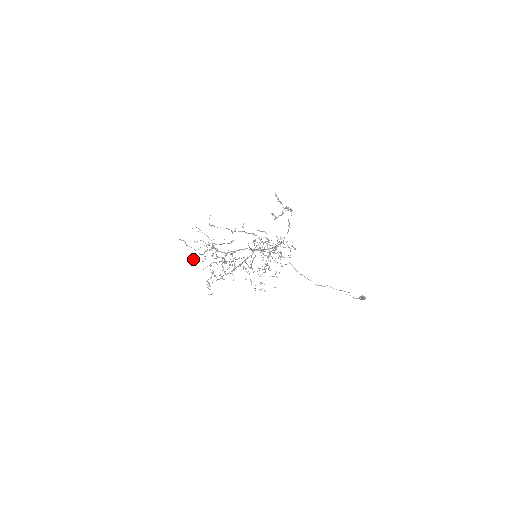
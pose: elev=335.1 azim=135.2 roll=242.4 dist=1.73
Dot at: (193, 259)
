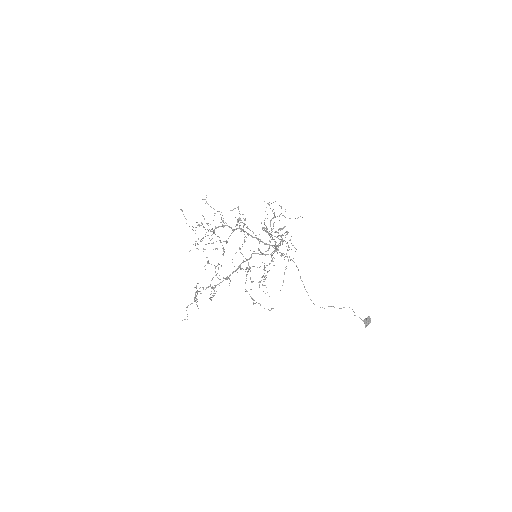
Dot at: (199, 225)
